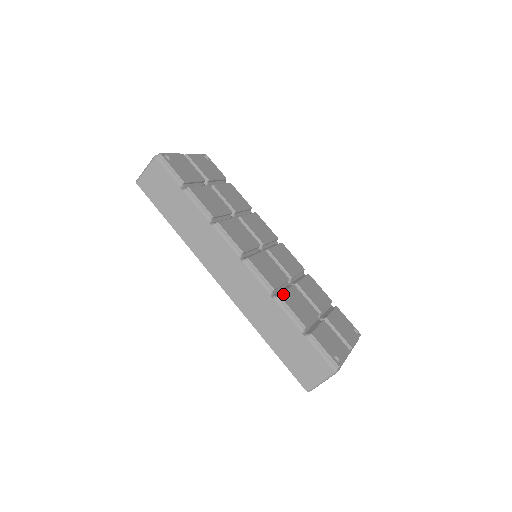
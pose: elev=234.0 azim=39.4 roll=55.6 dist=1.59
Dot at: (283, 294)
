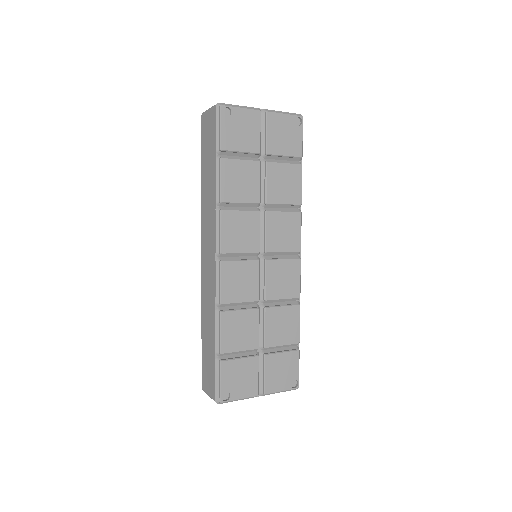
Dot at: (228, 313)
